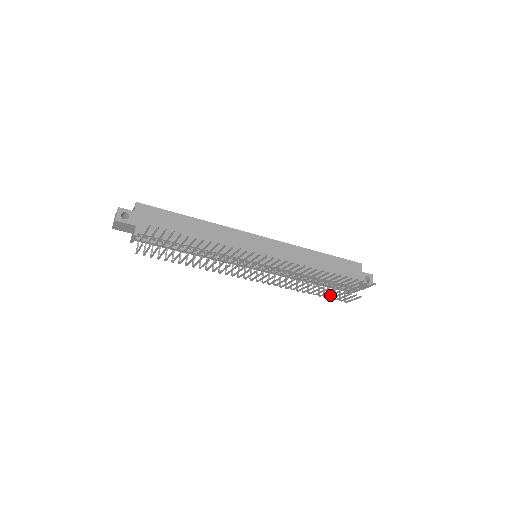
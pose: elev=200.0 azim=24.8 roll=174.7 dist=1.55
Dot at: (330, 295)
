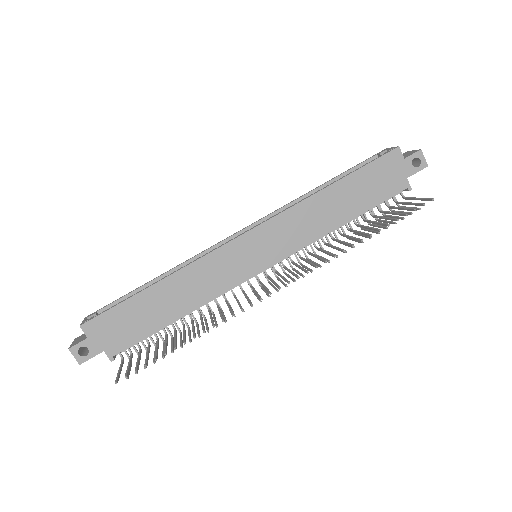
Dot at: occluded
